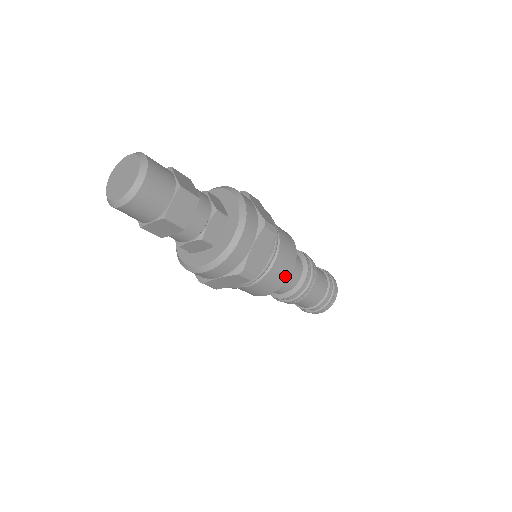
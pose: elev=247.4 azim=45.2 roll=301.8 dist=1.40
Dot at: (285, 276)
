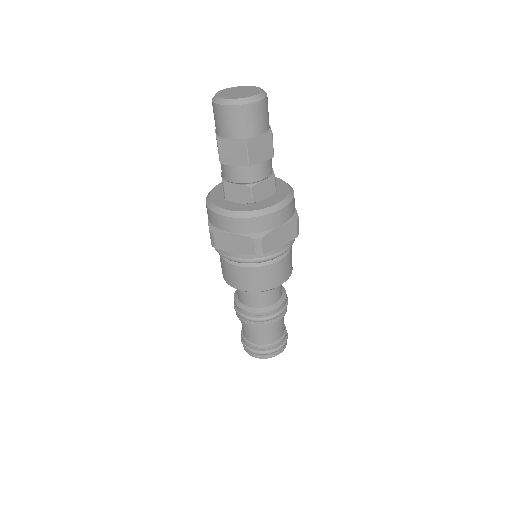
Dot at: (273, 283)
